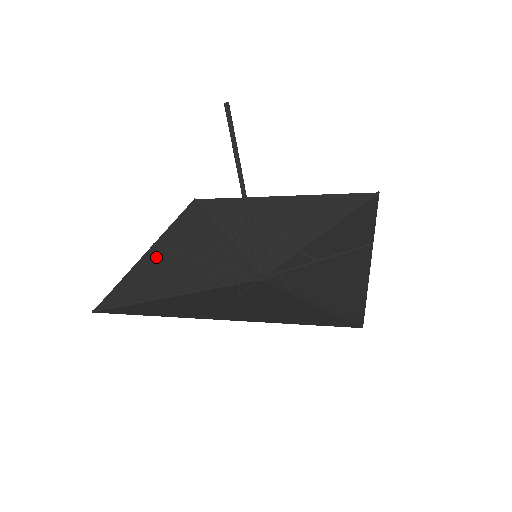
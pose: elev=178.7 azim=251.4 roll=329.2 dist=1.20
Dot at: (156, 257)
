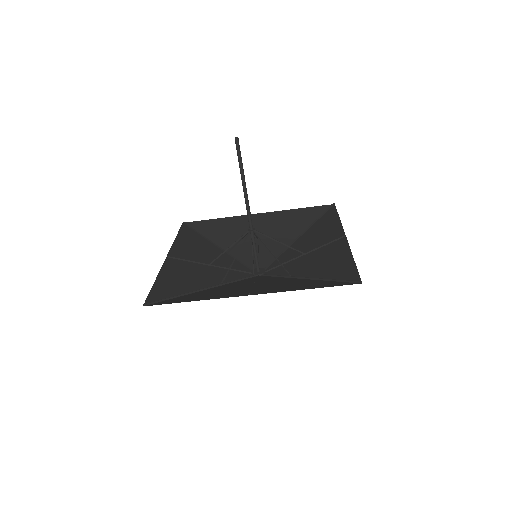
Dot at: (173, 265)
